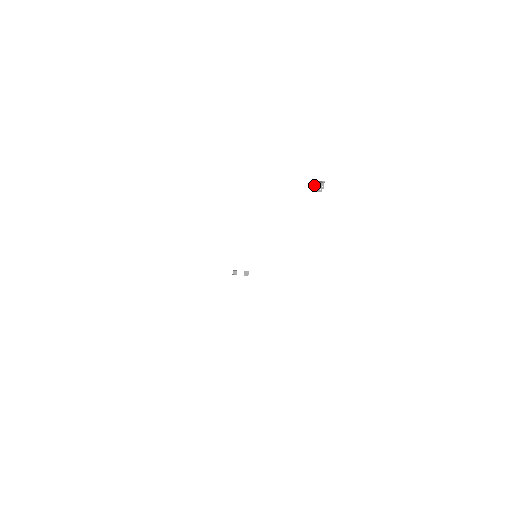
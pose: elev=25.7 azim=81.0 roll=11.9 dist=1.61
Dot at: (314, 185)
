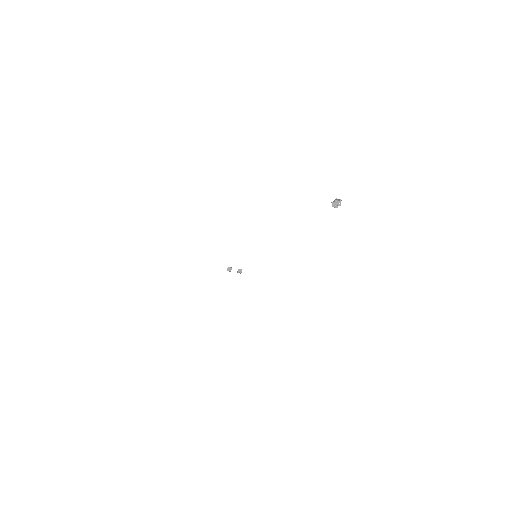
Dot at: occluded
